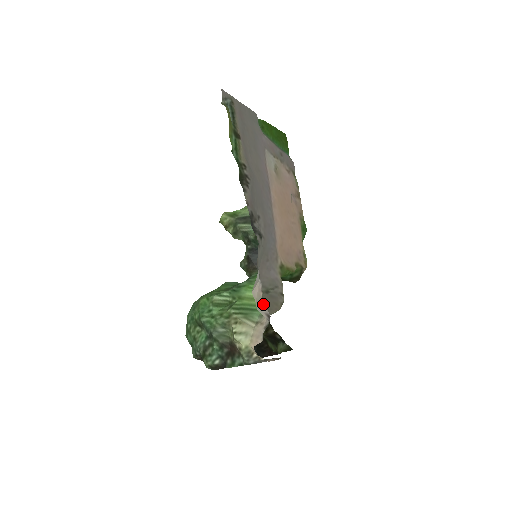
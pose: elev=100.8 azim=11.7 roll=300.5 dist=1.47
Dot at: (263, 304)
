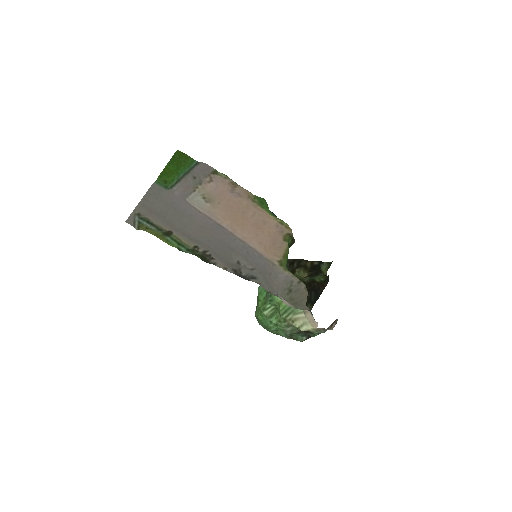
Dot at: (296, 301)
